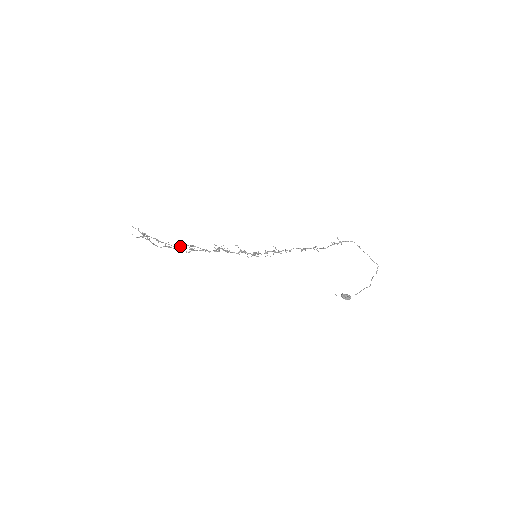
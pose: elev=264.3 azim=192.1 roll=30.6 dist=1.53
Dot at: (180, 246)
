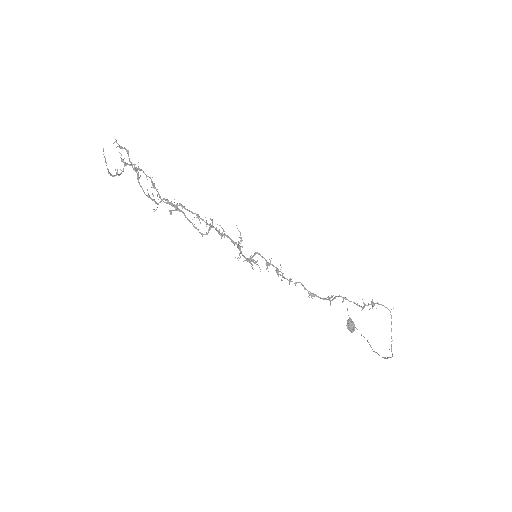
Dot at: (160, 202)
